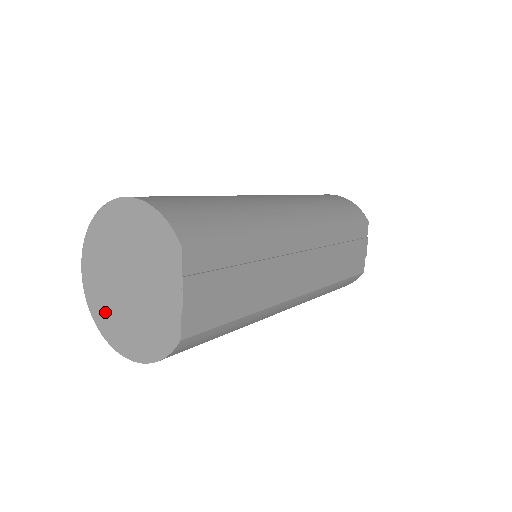
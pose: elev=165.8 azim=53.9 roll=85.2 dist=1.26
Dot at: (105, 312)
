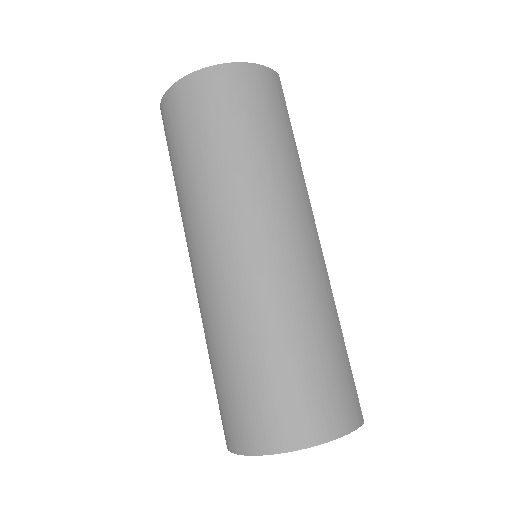
Dot at: occluded
